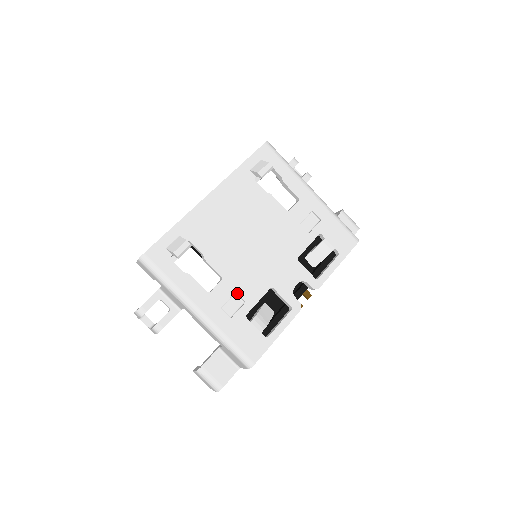
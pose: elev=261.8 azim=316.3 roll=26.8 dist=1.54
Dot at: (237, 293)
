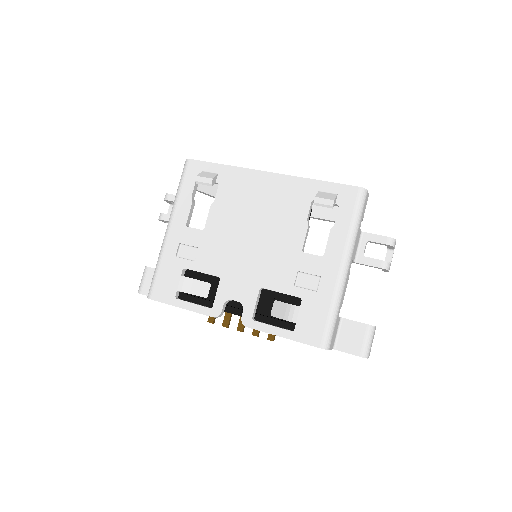
Dot at: (198, 249)
